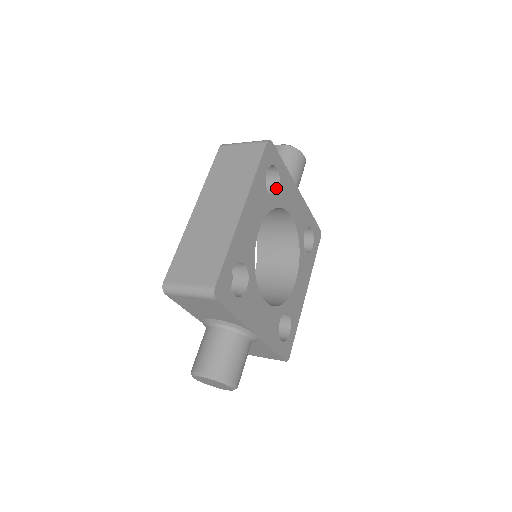
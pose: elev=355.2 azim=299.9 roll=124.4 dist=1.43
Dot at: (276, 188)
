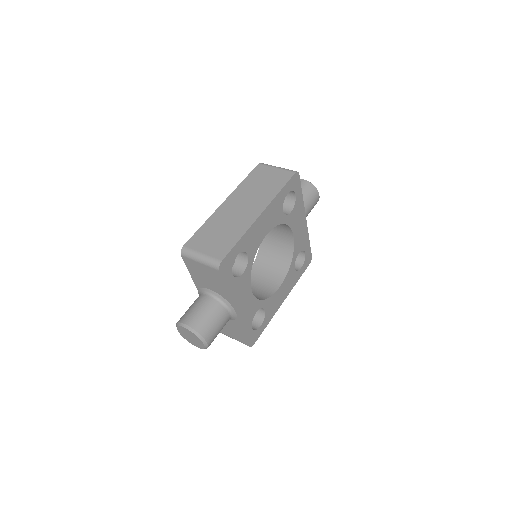
Dot at: (290, 209)
